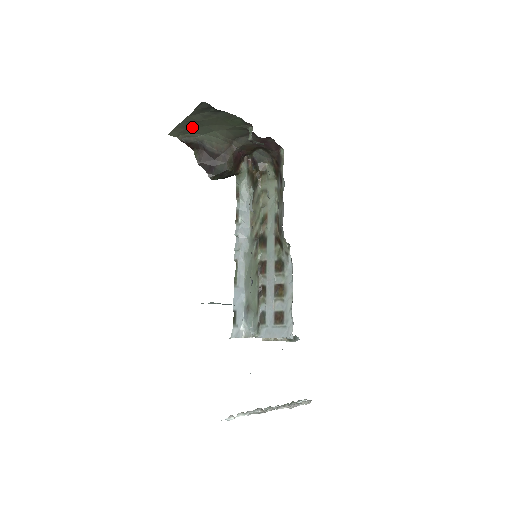
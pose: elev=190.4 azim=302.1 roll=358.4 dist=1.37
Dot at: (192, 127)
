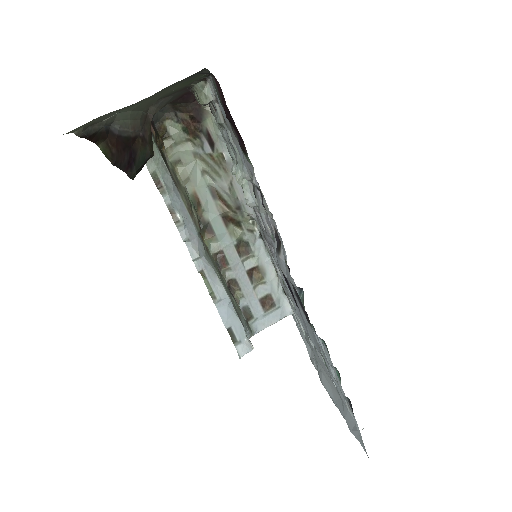
Dot at: occluded
